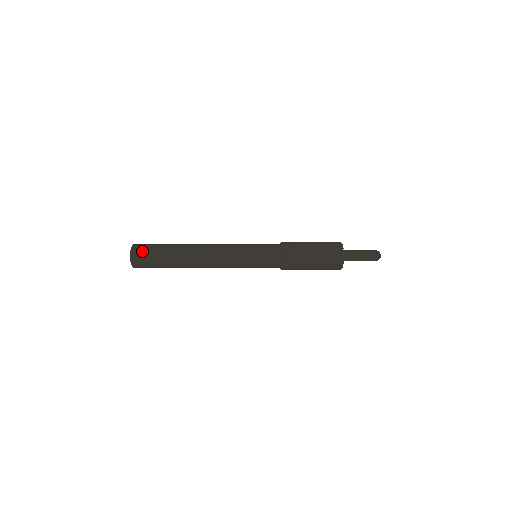
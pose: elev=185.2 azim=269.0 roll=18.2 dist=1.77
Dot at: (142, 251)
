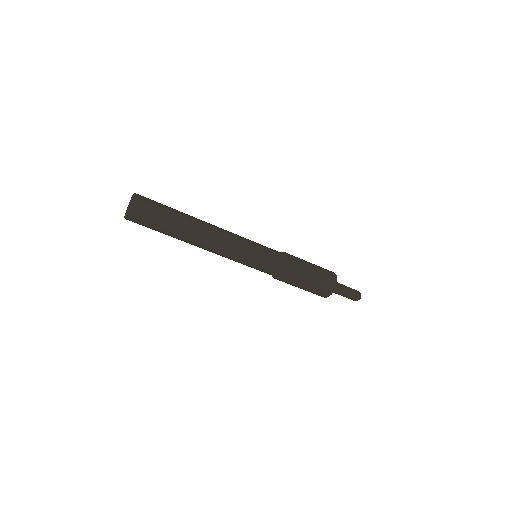
Dot at: (148, 198)
